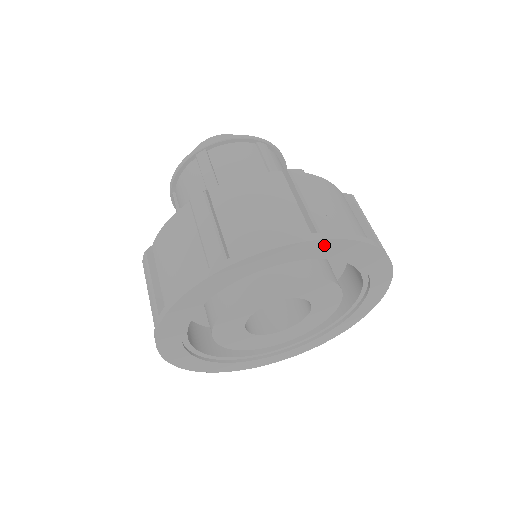
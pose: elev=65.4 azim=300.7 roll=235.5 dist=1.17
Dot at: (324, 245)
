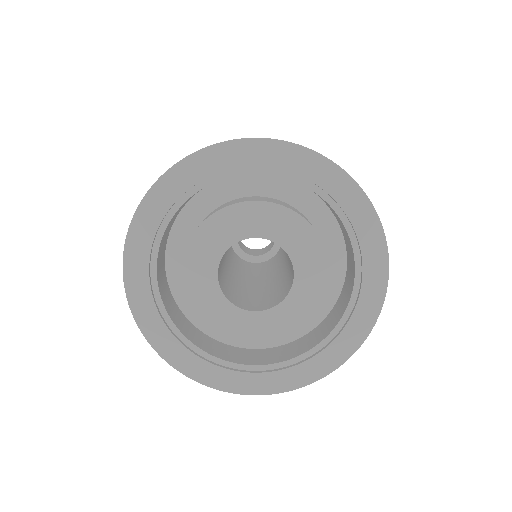
Dot at: (290, 152)
